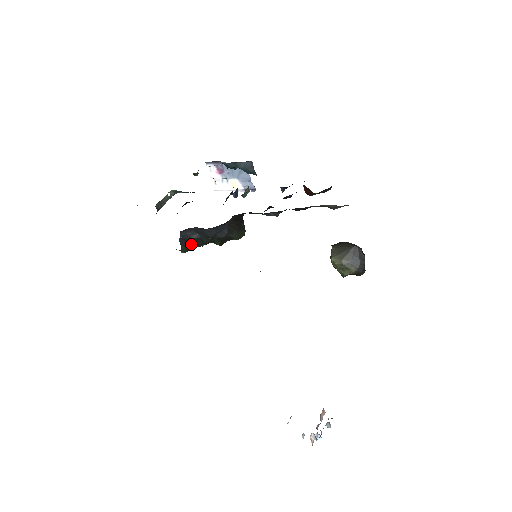
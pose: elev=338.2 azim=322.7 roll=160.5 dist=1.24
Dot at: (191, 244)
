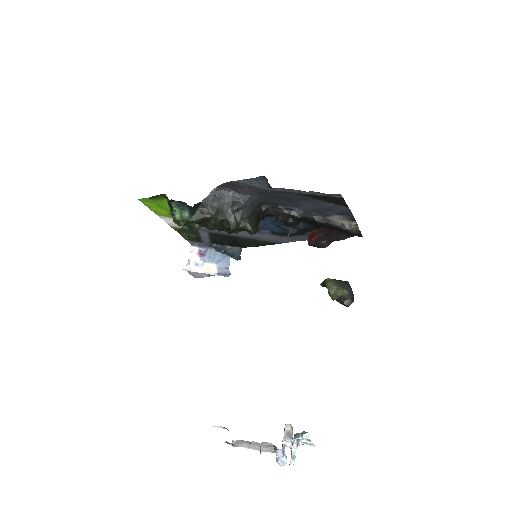
Dot at: (209, 211)
